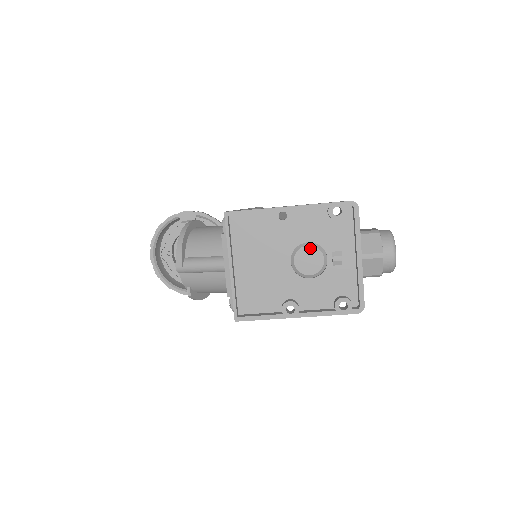
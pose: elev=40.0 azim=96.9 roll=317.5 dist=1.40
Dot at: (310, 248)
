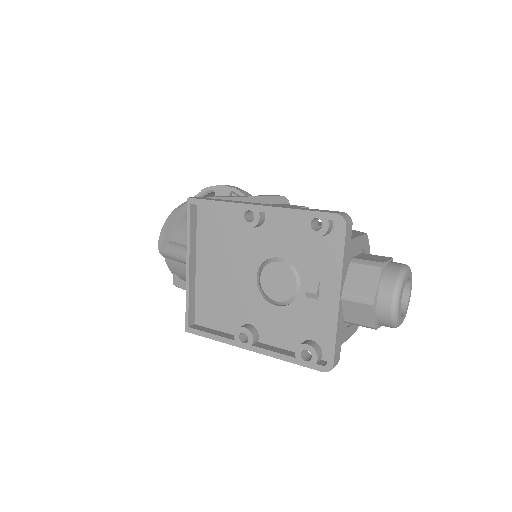
Dot at: (281, 266)
